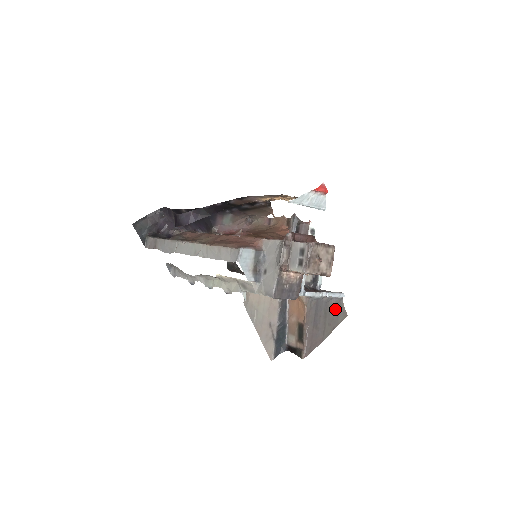
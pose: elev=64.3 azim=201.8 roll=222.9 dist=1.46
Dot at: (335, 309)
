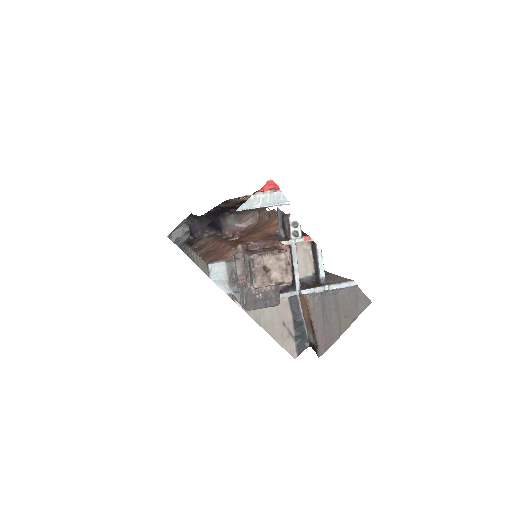
Dot at: (350, 299)
